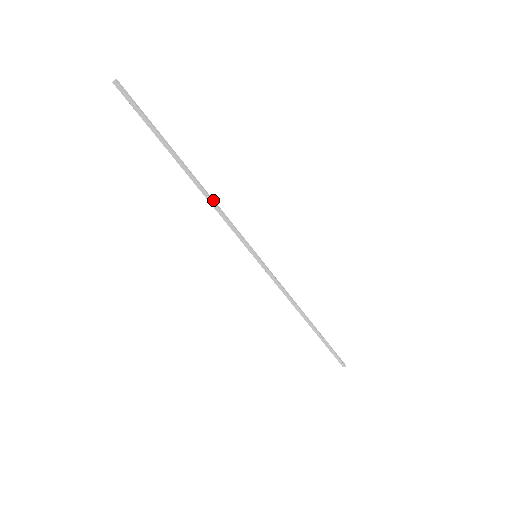
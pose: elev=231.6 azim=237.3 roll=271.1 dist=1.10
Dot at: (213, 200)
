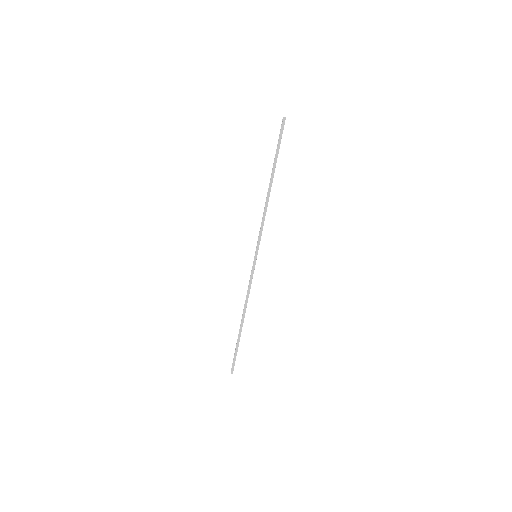
Dot at: occluded
